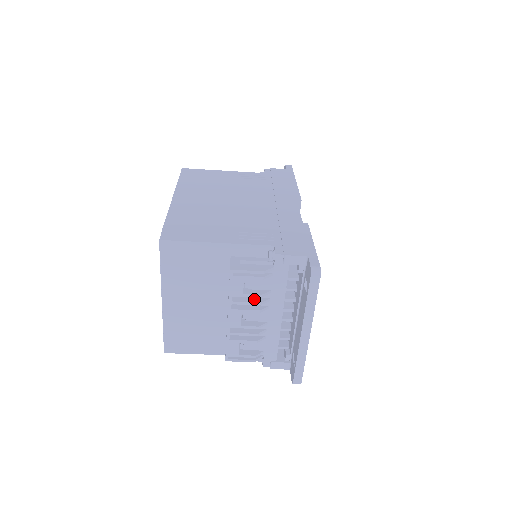
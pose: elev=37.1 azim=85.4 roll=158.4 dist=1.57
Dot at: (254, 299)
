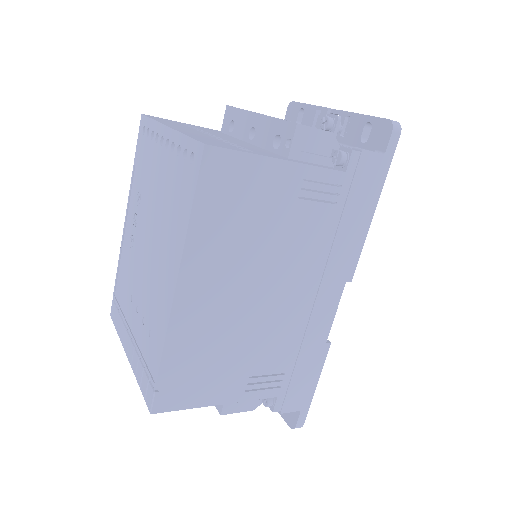
Dot at: occluded
